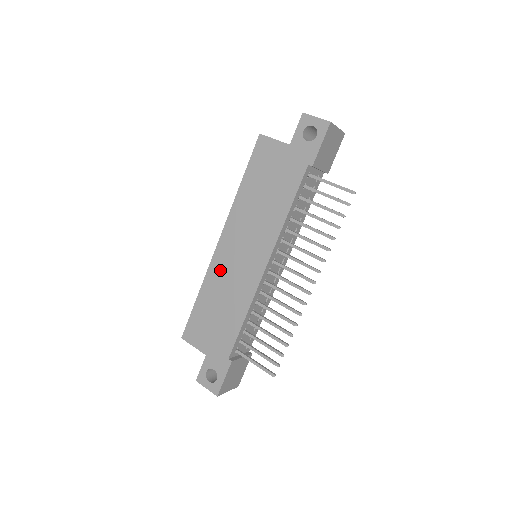
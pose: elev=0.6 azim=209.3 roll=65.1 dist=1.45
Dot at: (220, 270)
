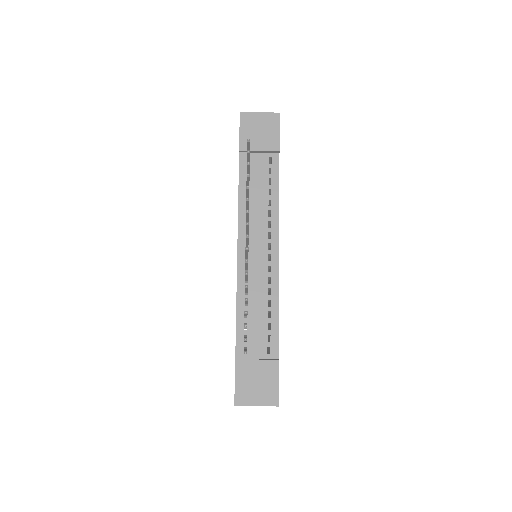
Dot at: occluded
